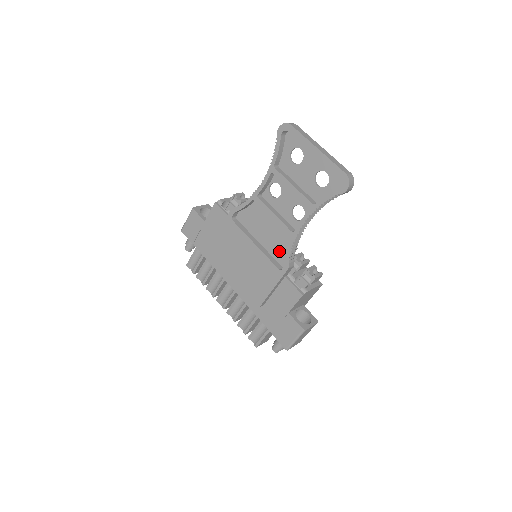
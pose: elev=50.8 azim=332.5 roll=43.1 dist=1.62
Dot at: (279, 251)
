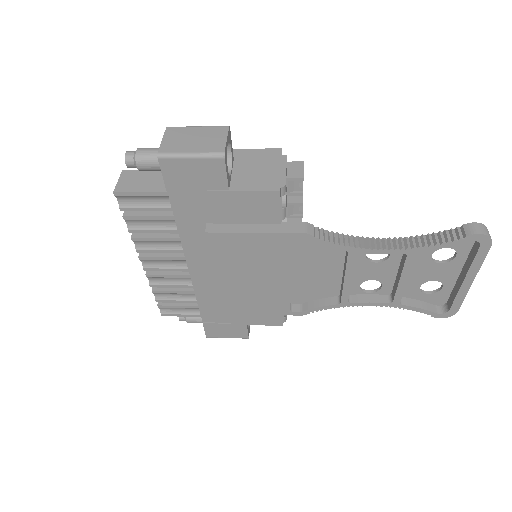
Dot at: (305, 291)
